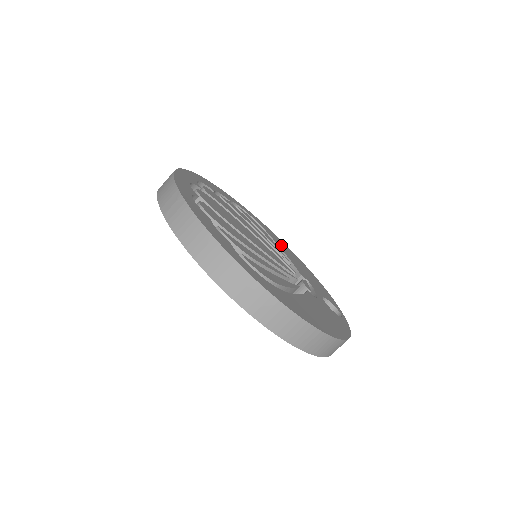
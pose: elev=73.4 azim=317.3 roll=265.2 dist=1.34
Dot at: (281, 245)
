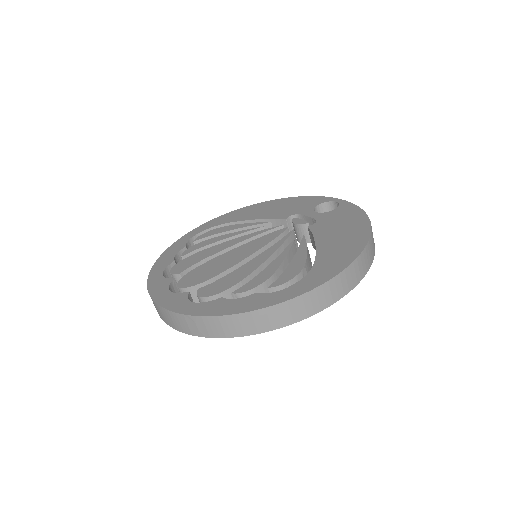
Dot at: (244, 216)
